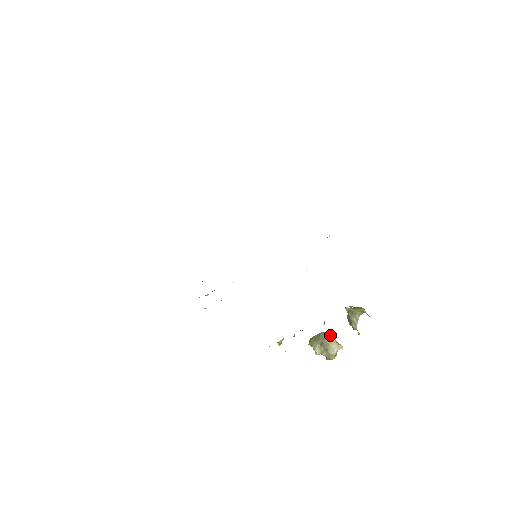
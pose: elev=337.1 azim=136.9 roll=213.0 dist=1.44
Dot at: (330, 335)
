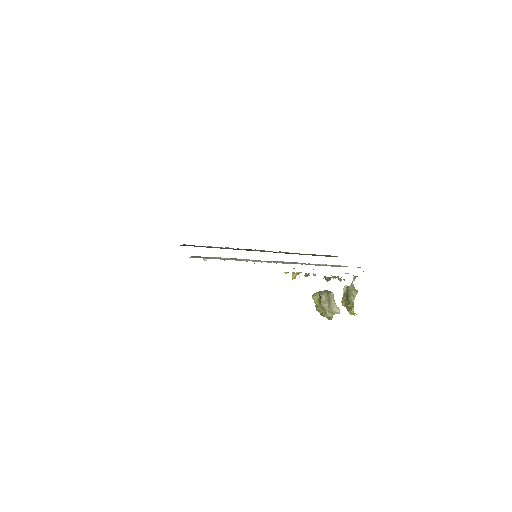
Dot at: (333, 295)
